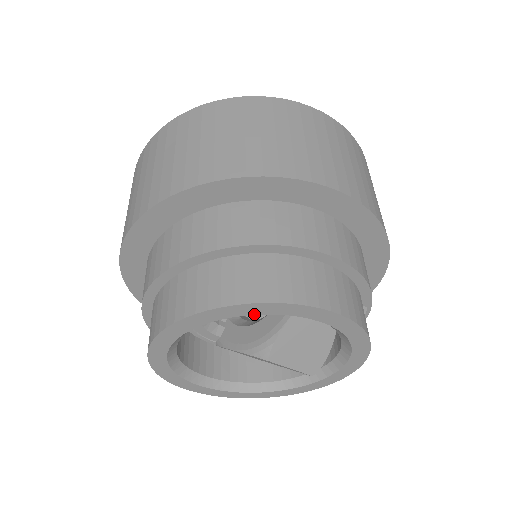
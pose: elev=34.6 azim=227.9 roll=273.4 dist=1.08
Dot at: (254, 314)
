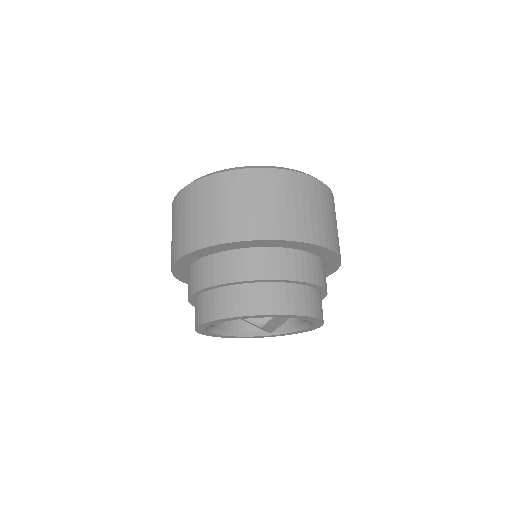
Dot at: (289, 317)
